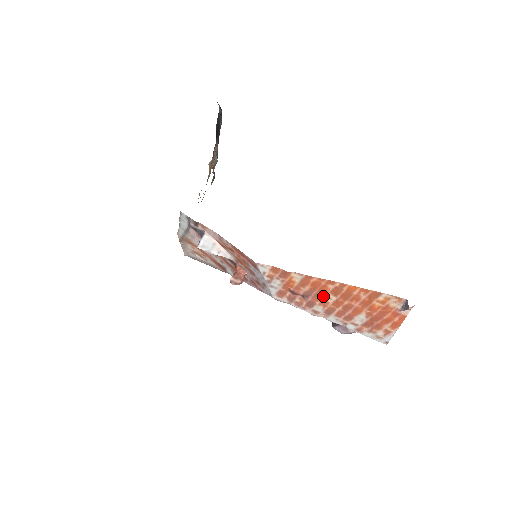
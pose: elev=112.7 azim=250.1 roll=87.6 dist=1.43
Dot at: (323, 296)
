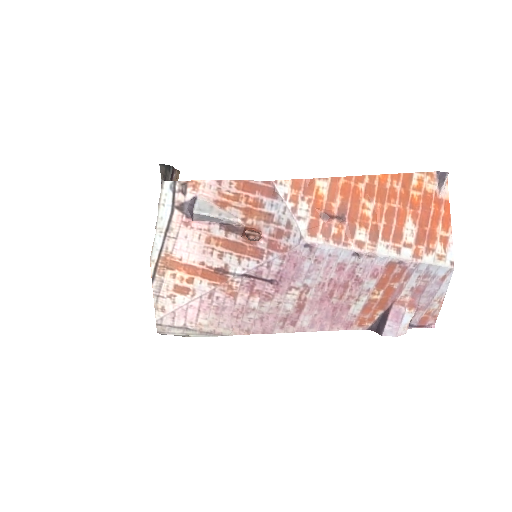
Dot at: (359, 208)
